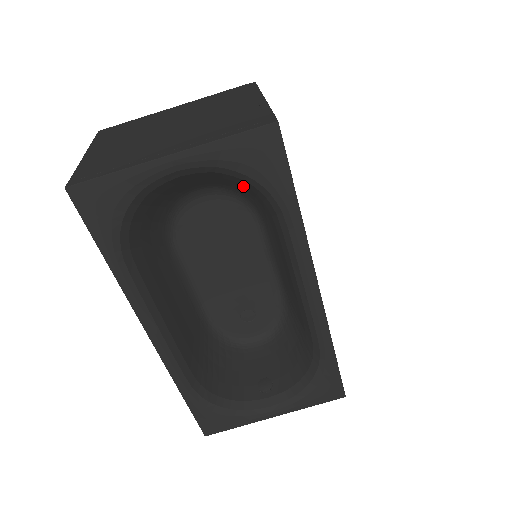
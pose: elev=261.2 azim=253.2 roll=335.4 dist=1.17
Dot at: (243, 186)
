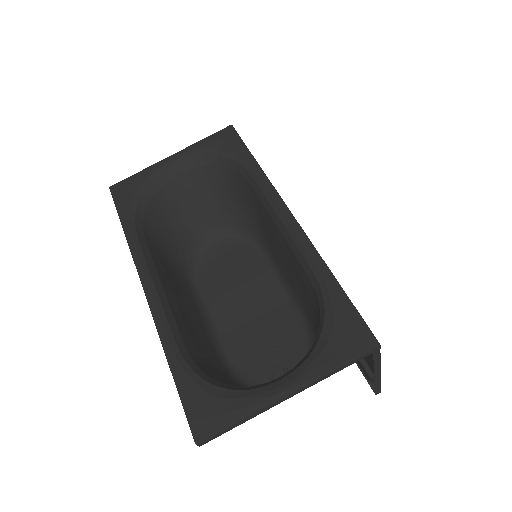
Dot at: (228, 187)
